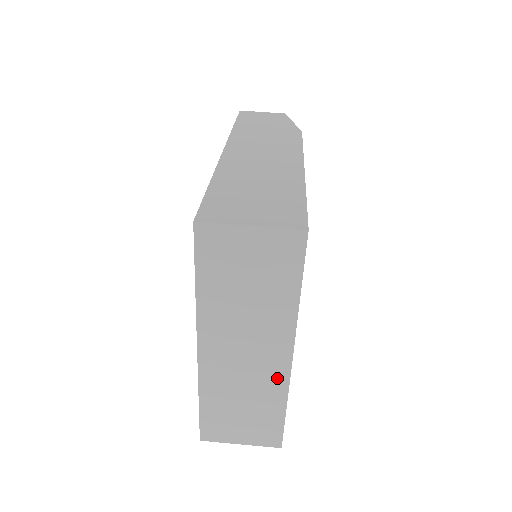
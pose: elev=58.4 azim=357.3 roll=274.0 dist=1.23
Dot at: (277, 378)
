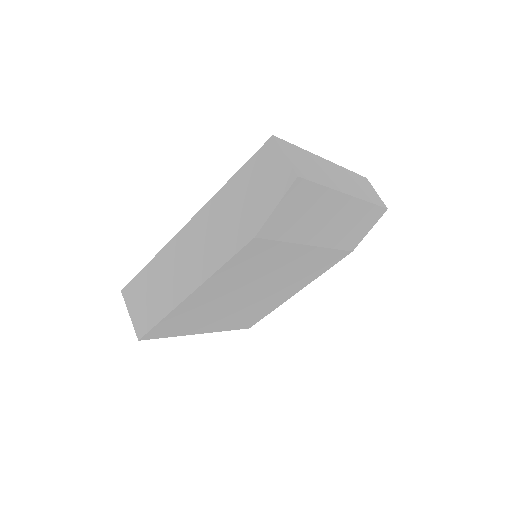
Dot at: occluded
